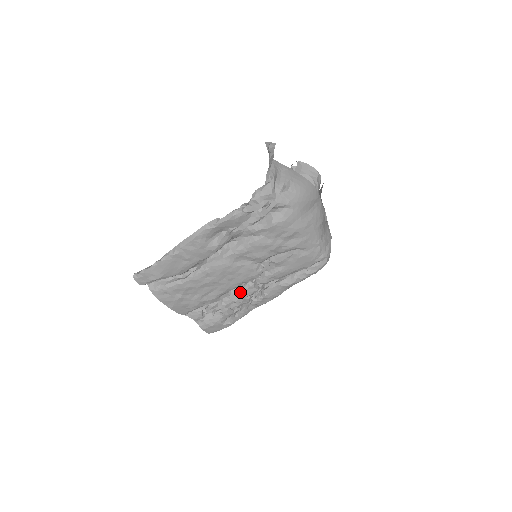
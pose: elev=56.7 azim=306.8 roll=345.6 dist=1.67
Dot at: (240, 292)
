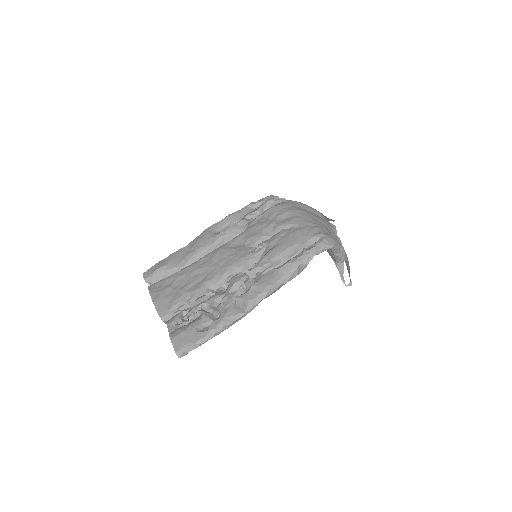
Dot at: (228, 283)
